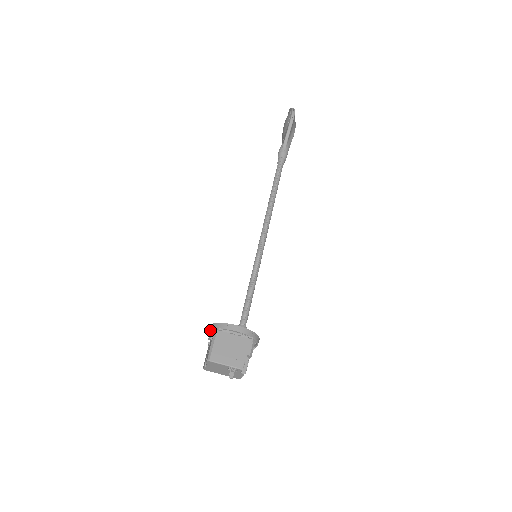
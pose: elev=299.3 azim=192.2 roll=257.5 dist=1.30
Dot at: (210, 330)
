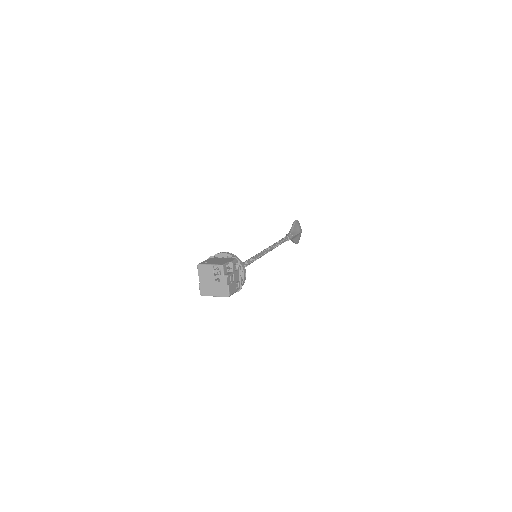
Dot at: occluded
